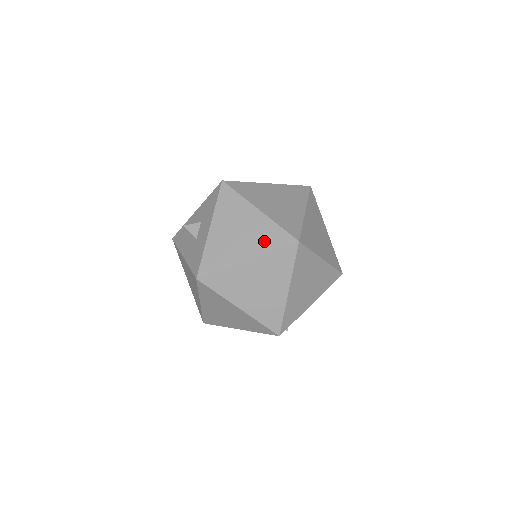
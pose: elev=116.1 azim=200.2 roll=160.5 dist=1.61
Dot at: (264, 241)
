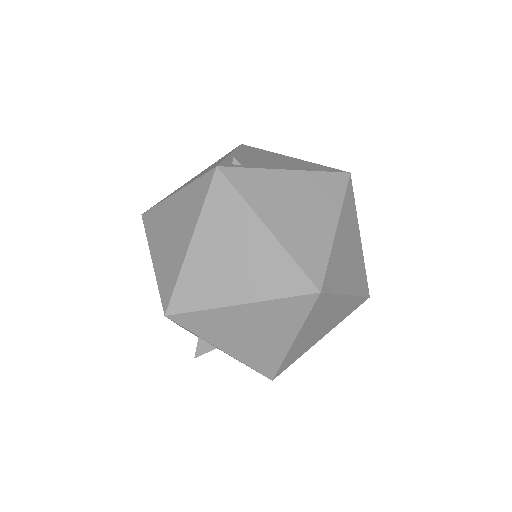
Dot at: (286, 320)
